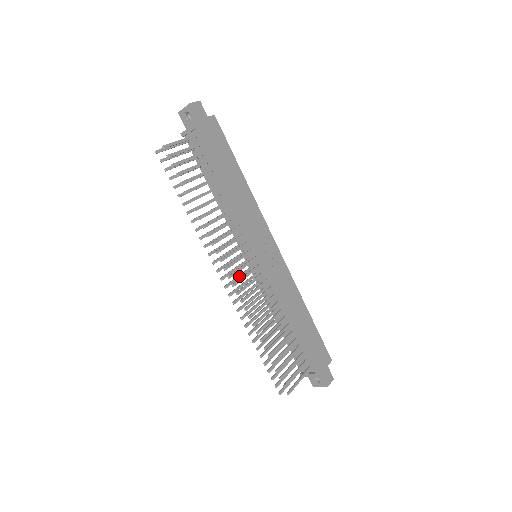
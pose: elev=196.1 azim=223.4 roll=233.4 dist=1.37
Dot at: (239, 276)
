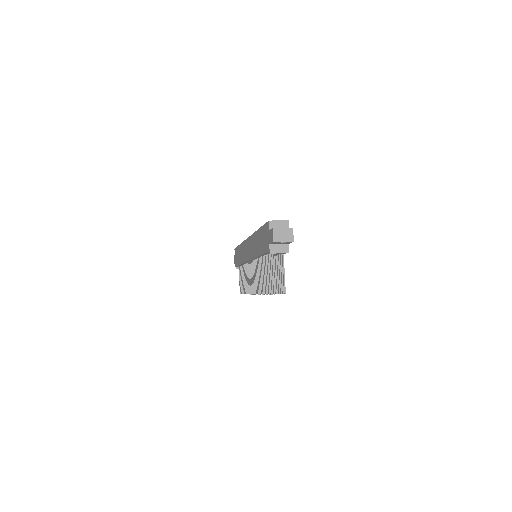
Dot at: occluded
